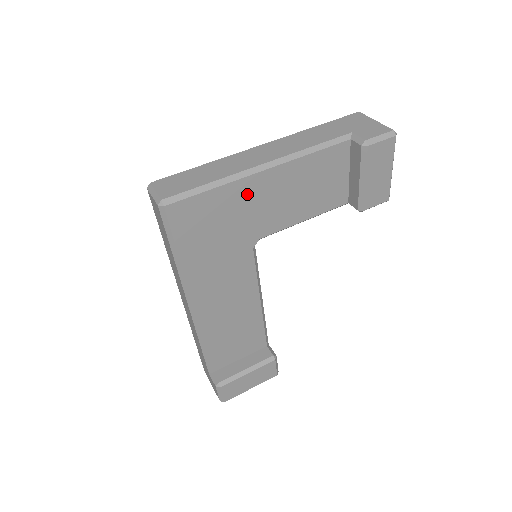
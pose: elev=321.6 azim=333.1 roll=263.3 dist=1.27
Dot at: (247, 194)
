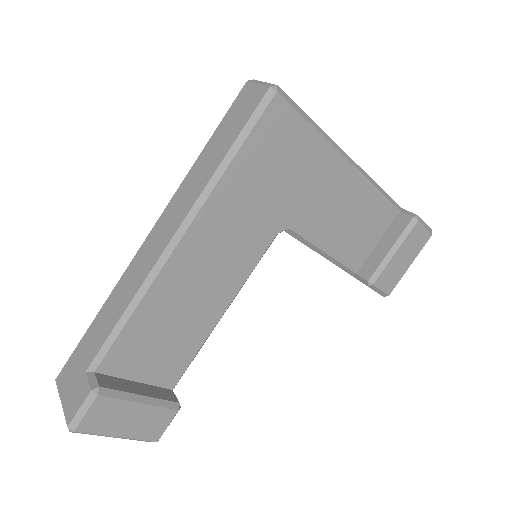
Dot at: (324, 168)
